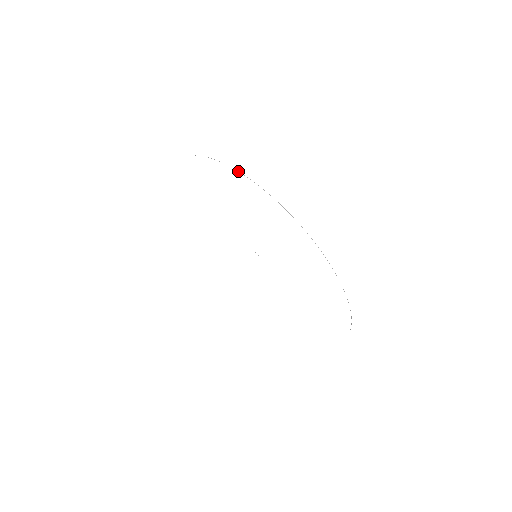
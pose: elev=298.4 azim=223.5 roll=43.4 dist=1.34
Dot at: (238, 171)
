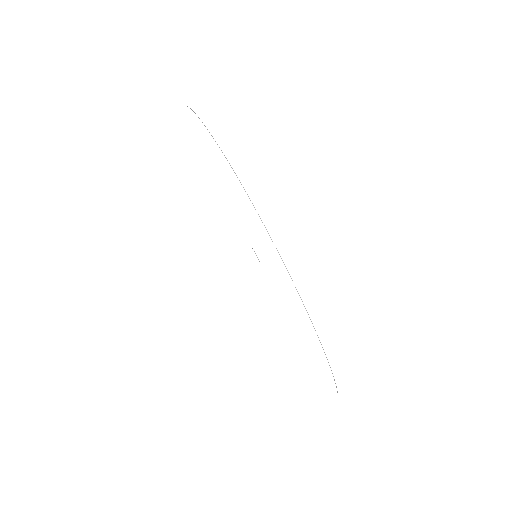
Dot at: (290, 276)
